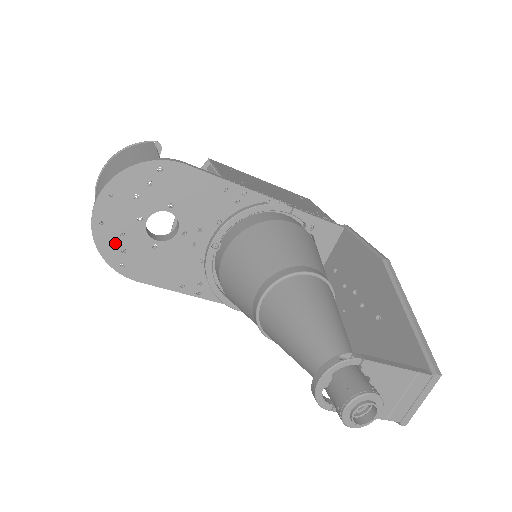
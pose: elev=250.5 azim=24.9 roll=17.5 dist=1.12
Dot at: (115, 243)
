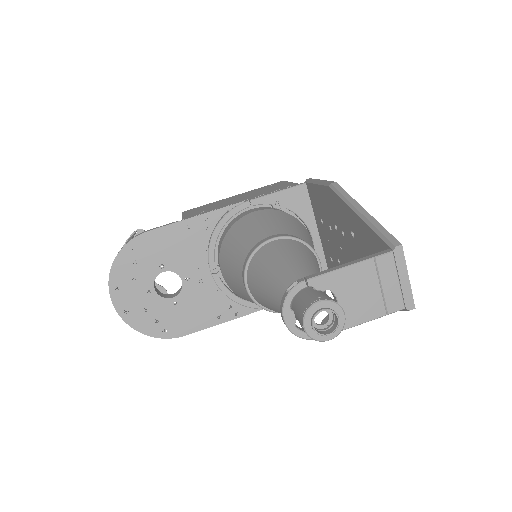
Dot at: (147, 319)
